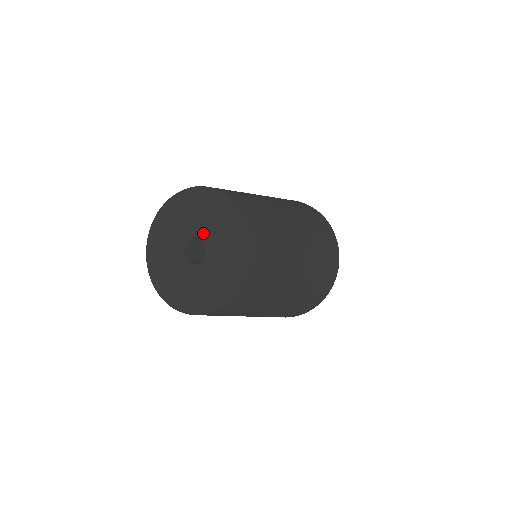
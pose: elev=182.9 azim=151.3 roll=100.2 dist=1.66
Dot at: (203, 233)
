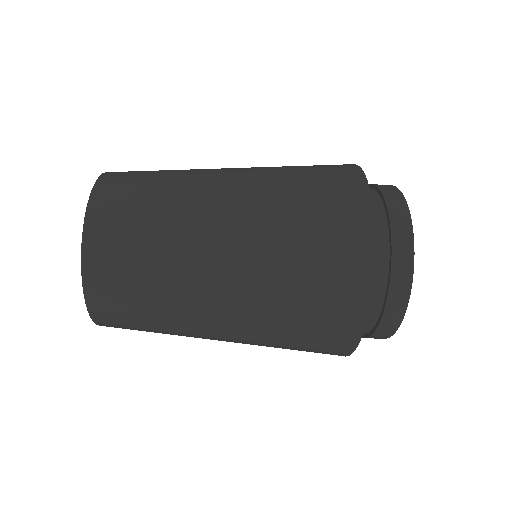
Dot at: occluded
